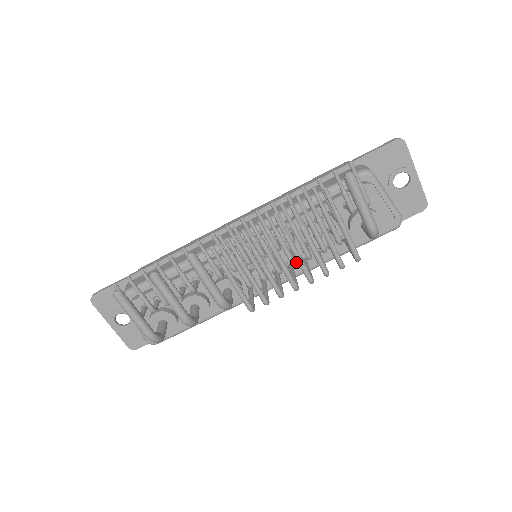
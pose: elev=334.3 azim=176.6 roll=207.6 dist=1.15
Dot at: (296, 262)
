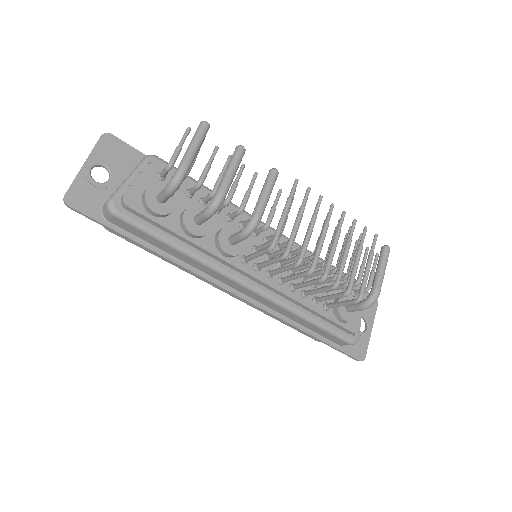
Dot at: occluded
